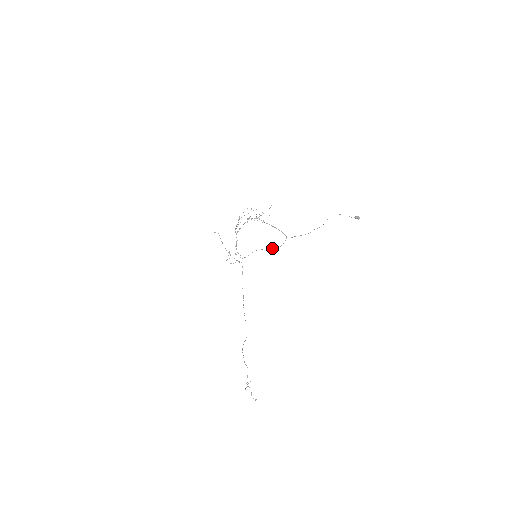
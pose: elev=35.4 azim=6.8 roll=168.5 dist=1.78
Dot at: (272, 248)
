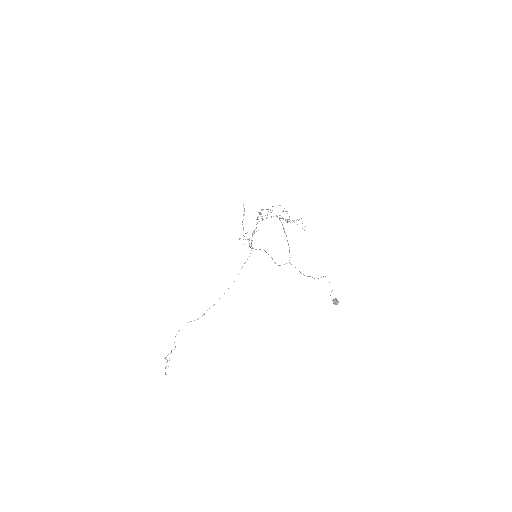
Dot at: occluded
